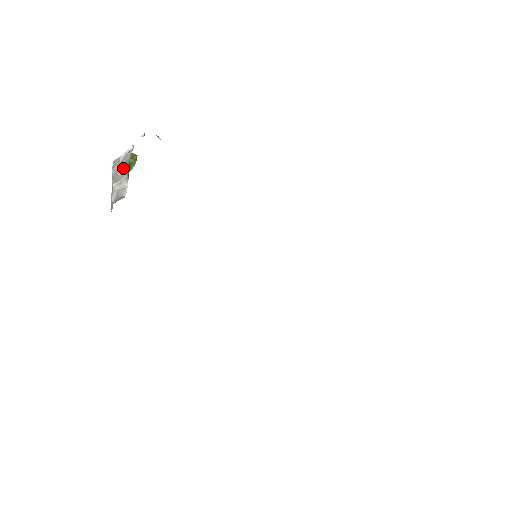
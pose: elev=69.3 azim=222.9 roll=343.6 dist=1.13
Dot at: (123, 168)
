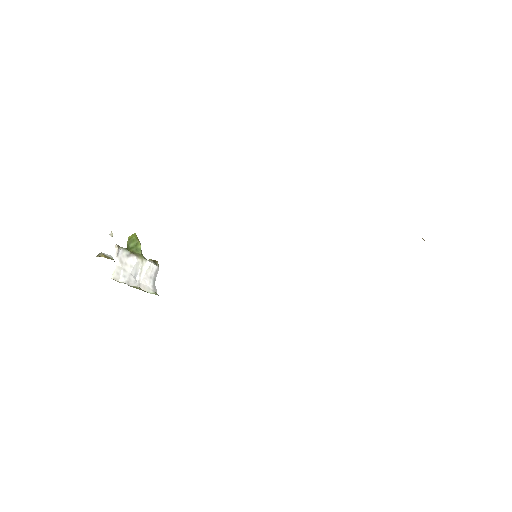
Dot at: (130, 263)
